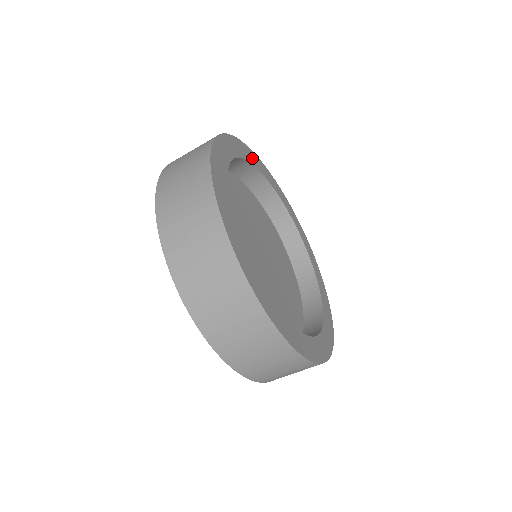
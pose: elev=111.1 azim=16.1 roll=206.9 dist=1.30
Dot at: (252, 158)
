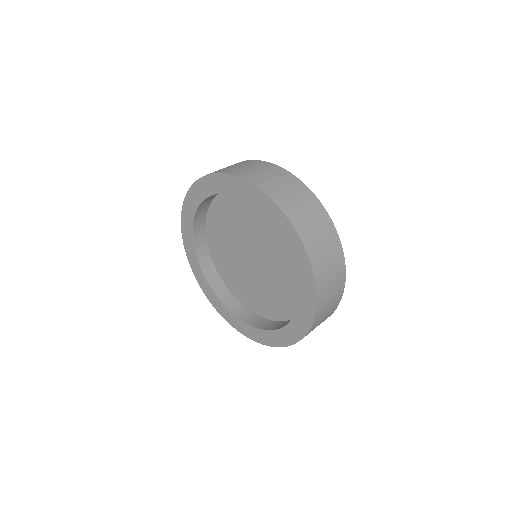
Dot at: occluded
